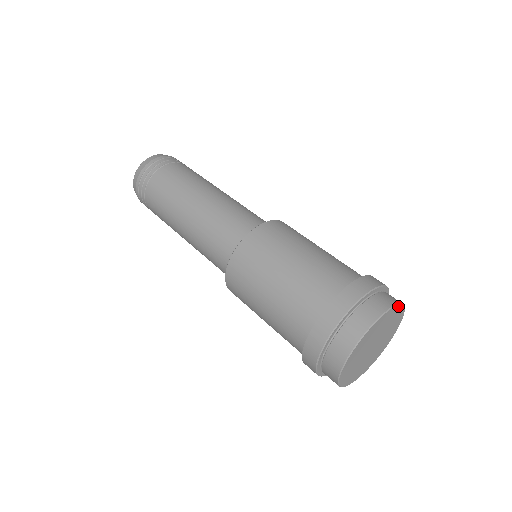
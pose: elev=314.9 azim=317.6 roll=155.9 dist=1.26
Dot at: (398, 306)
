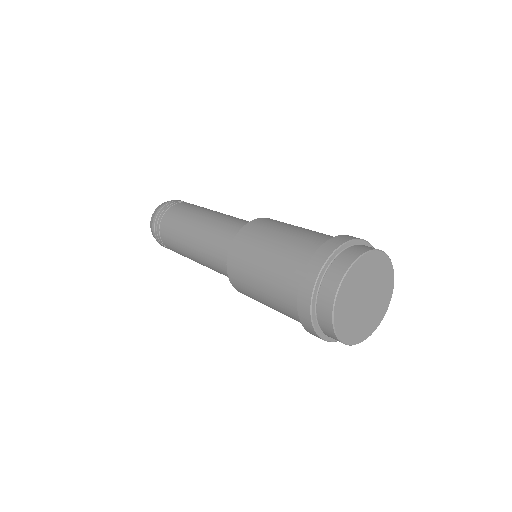
Dot at: (393, 283)
